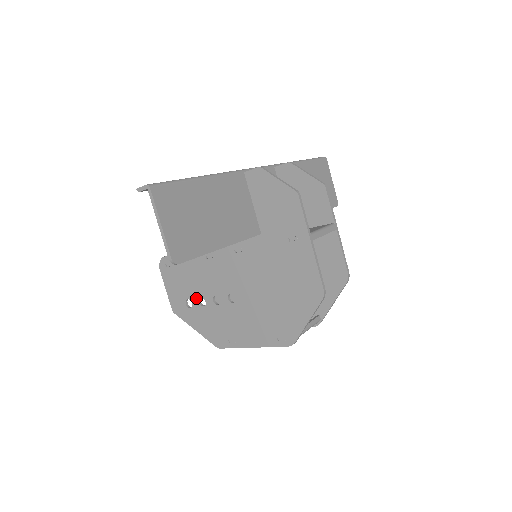
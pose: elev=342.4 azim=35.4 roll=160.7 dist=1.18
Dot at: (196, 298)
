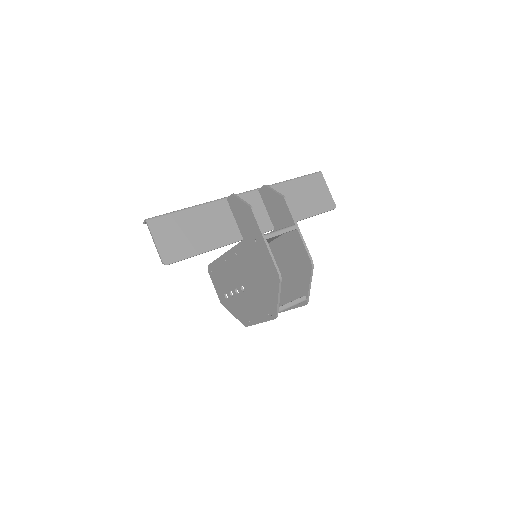
Dot at: (228, 291)
